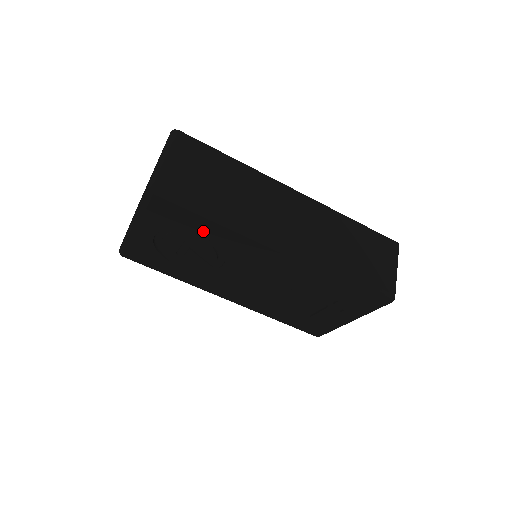
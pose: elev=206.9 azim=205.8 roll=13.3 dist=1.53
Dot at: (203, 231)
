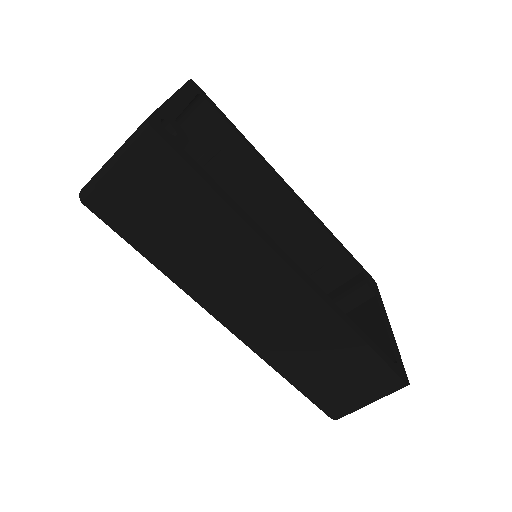
Dot at: occluded
